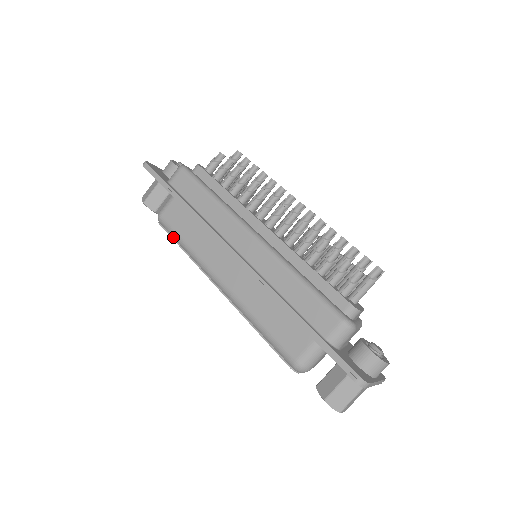
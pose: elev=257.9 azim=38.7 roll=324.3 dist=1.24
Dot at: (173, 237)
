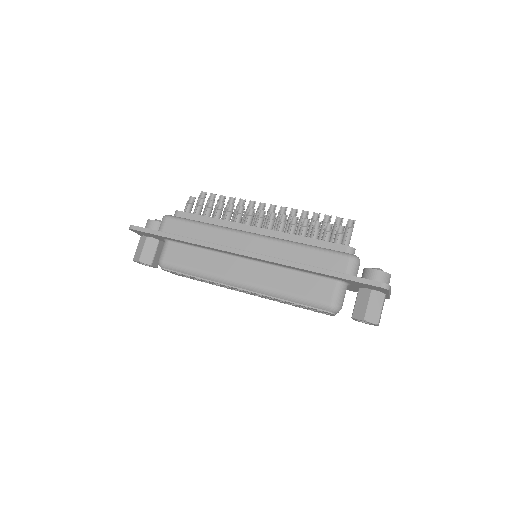
Dot at: (181, 272)
